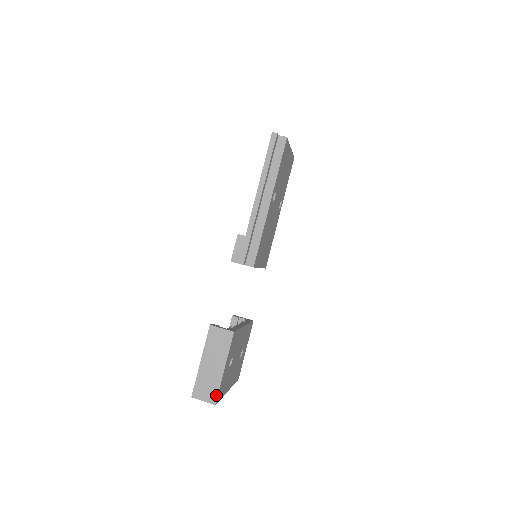
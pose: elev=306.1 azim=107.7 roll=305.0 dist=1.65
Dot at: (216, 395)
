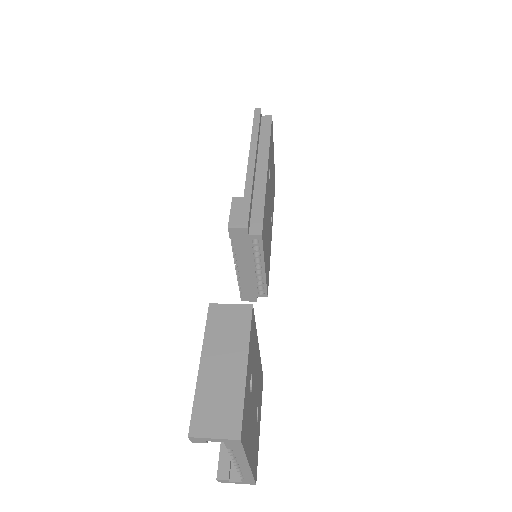
Dot at: (239, 419)
